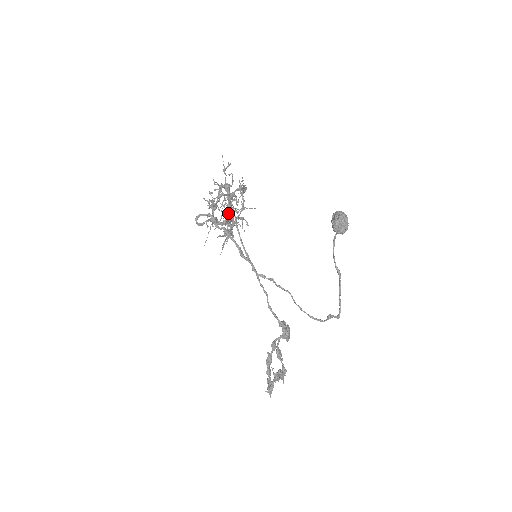
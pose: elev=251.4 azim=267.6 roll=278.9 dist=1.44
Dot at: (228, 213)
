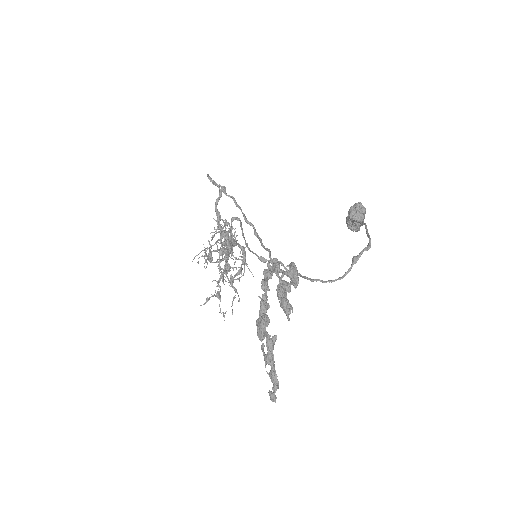
Dot at: occluded
